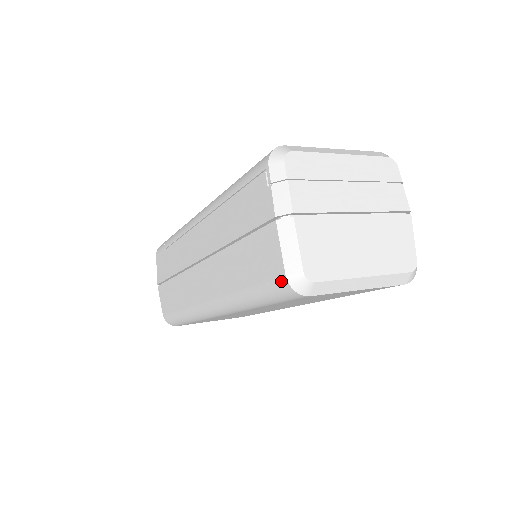
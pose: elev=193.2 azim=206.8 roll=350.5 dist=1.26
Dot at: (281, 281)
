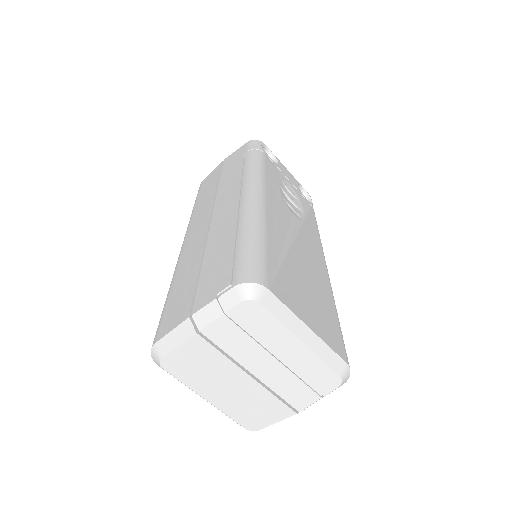
Dot at: (155, 338)
